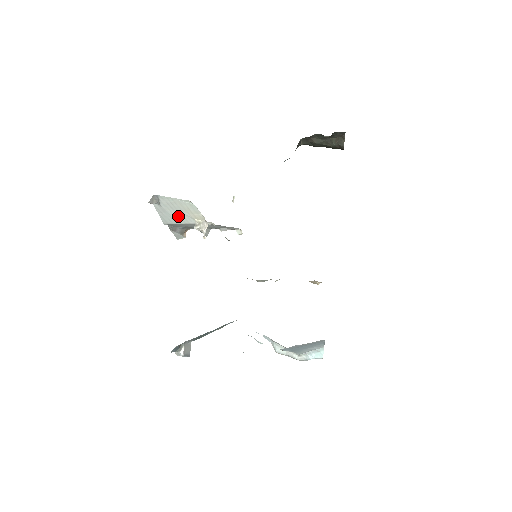
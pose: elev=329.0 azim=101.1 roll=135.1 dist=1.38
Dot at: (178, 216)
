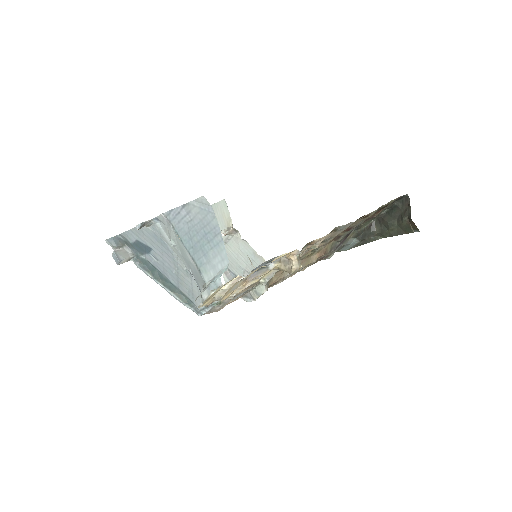
Dot at: occluded
